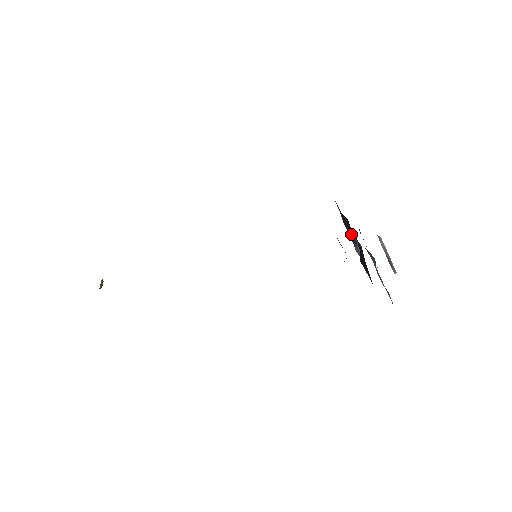
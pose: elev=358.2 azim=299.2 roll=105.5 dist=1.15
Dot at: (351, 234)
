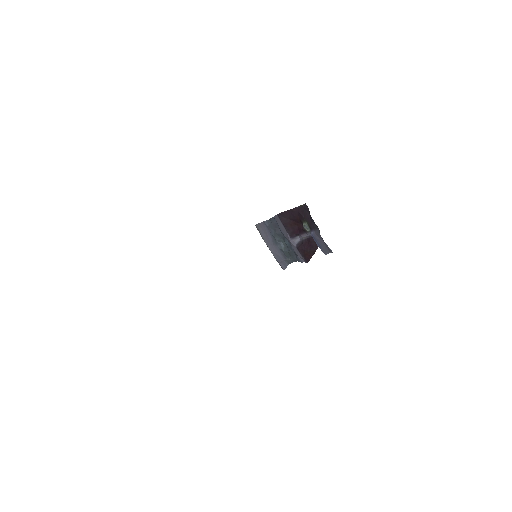
Dot at: occluded
